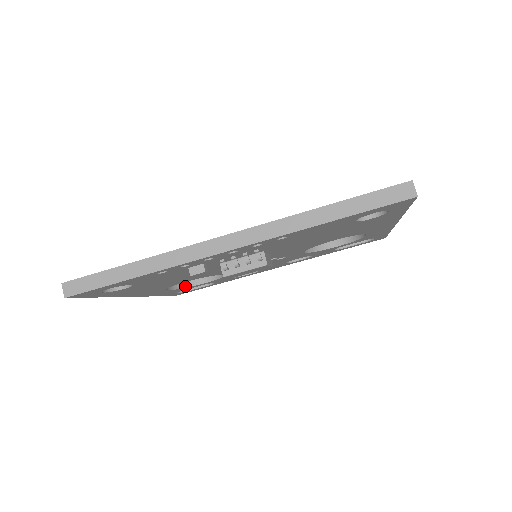
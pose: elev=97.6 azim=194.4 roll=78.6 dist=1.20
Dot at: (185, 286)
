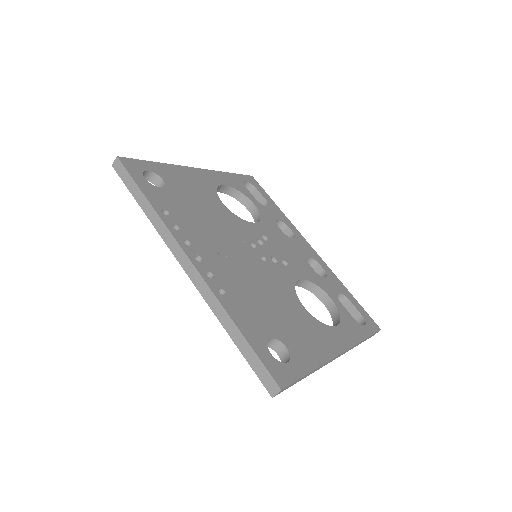
Dot at: (237, 198)
